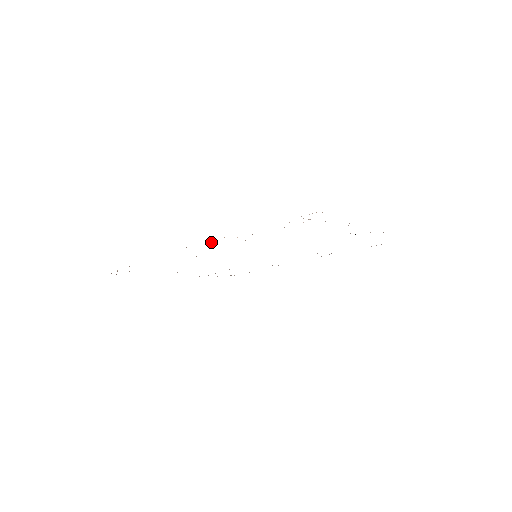
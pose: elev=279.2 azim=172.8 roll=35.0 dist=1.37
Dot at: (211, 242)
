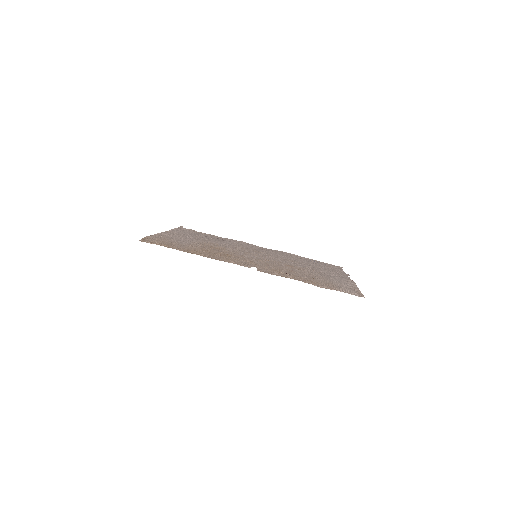
Dot at: (272, 274)
